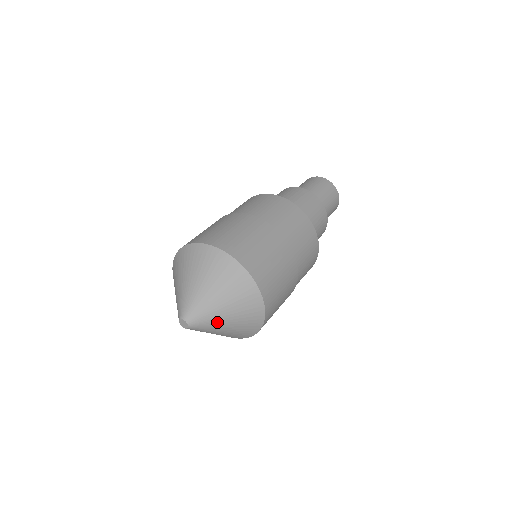
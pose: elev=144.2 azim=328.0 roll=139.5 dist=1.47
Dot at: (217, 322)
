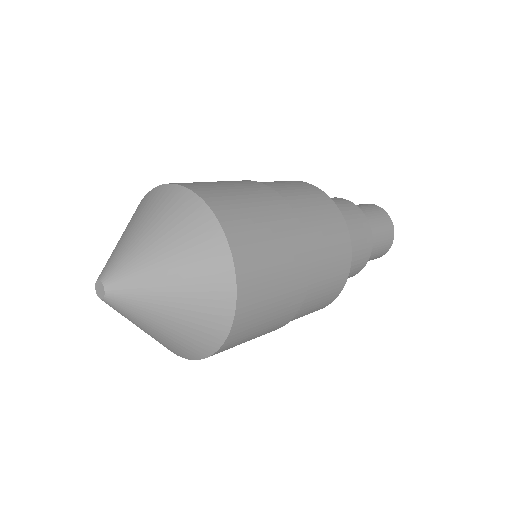
Dot at: (150, 313)
